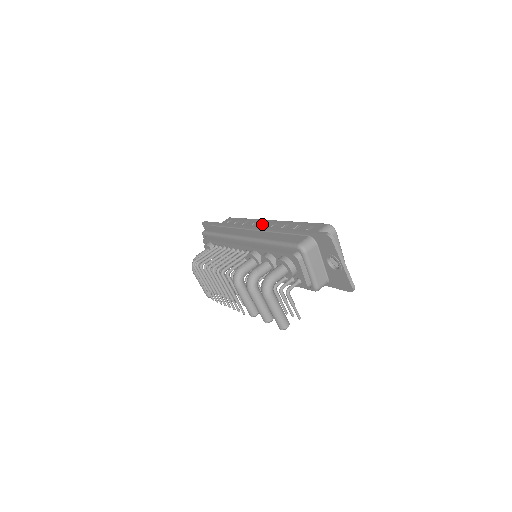
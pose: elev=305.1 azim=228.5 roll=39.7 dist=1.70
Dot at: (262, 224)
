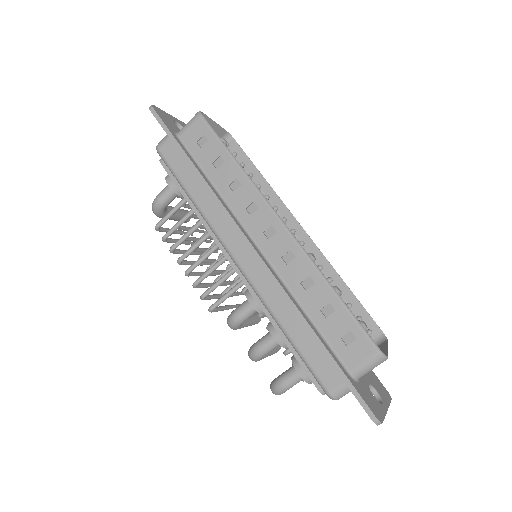
Dot at: (267, 228)
